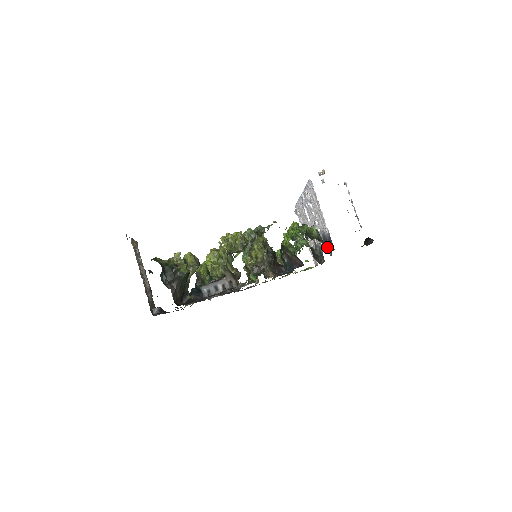
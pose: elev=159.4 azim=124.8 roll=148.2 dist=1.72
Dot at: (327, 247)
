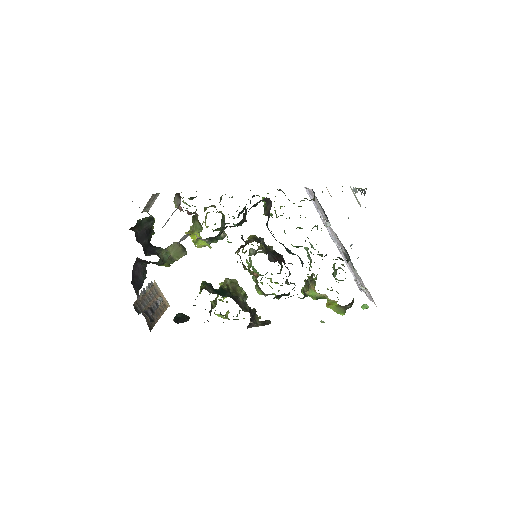
Dot at: (311, 199)
